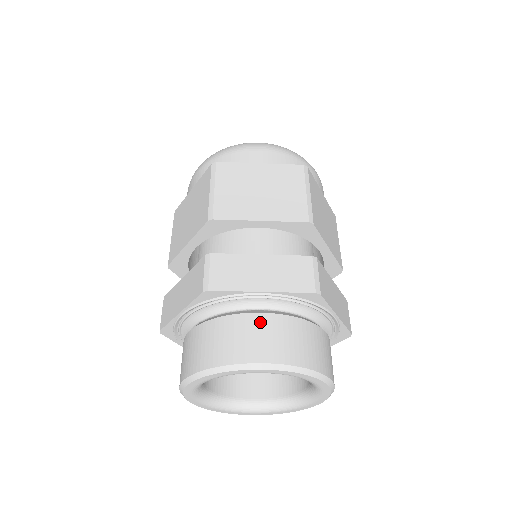
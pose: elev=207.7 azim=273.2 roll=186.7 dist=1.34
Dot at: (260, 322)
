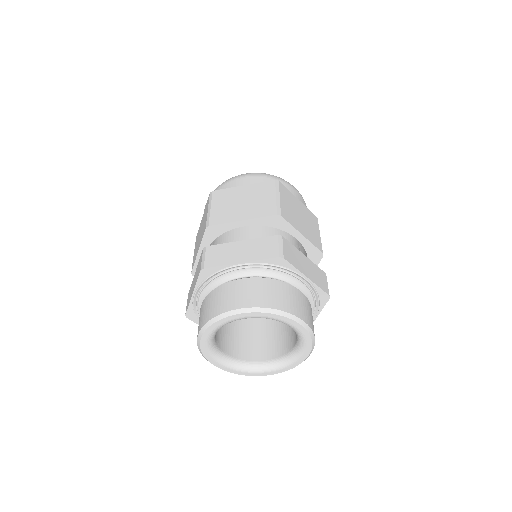
Dot at: (242, 284)
